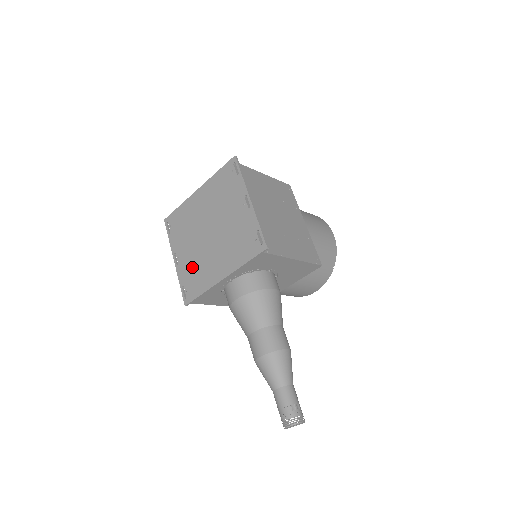
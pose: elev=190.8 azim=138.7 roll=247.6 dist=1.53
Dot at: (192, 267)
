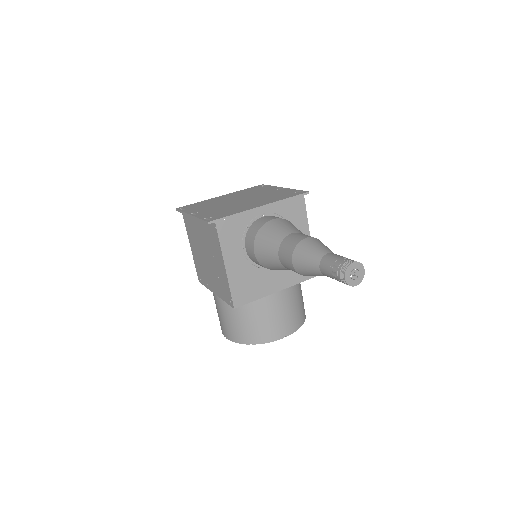
Dot at: (218, 211)
